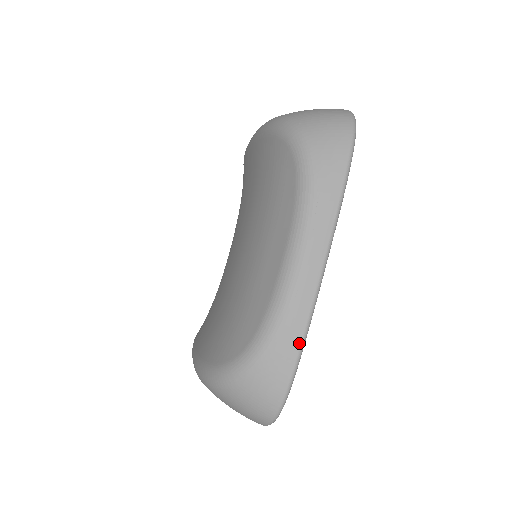
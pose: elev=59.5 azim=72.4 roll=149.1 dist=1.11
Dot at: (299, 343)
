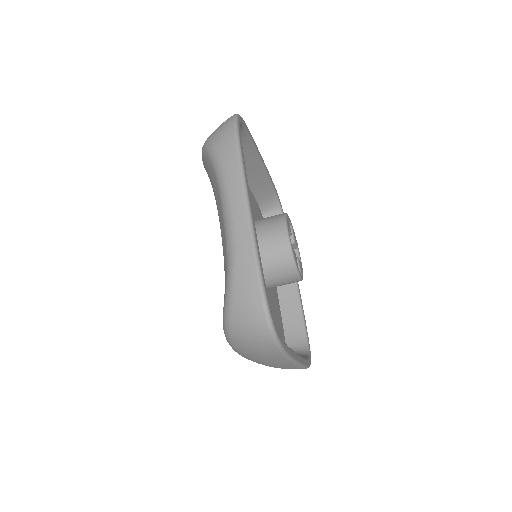
Dot at: (252, 257)
